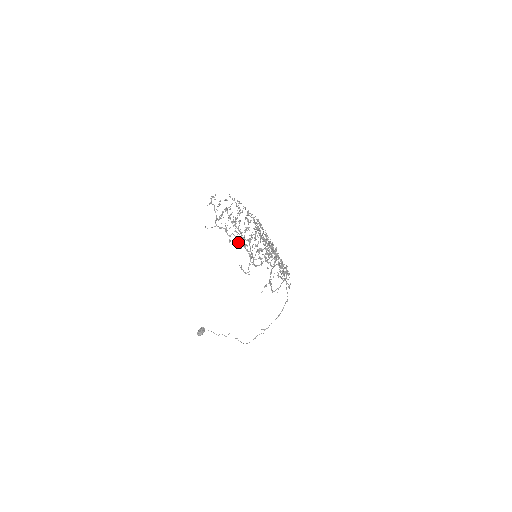
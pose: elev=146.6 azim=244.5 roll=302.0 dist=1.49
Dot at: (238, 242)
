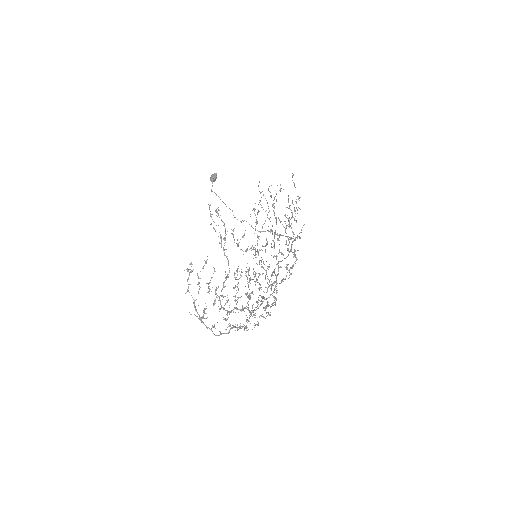
Dot at: (229, 331)
